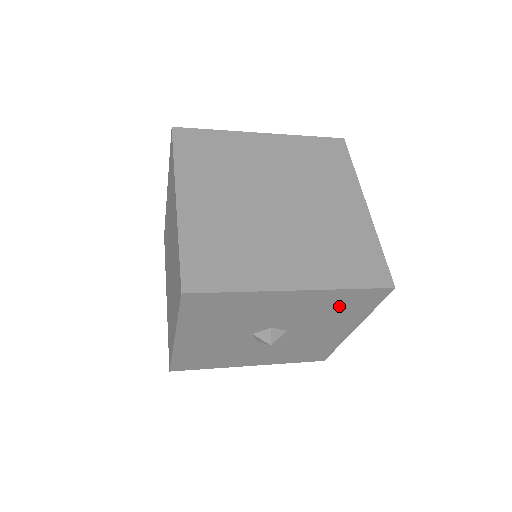
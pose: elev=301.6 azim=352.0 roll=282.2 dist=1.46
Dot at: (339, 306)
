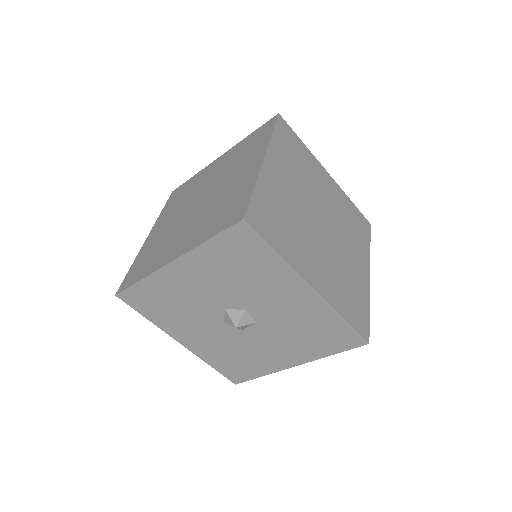
Dot at: (236, 263)
